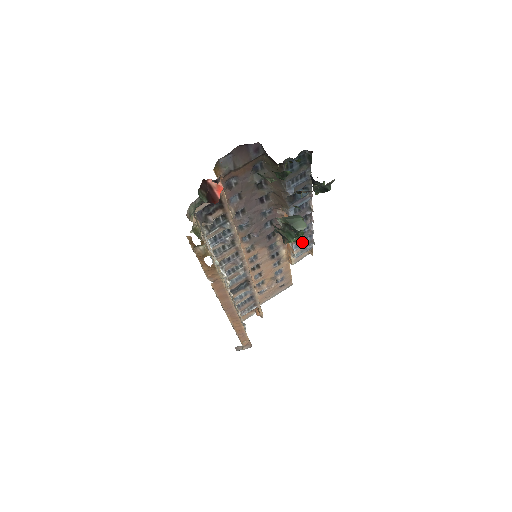
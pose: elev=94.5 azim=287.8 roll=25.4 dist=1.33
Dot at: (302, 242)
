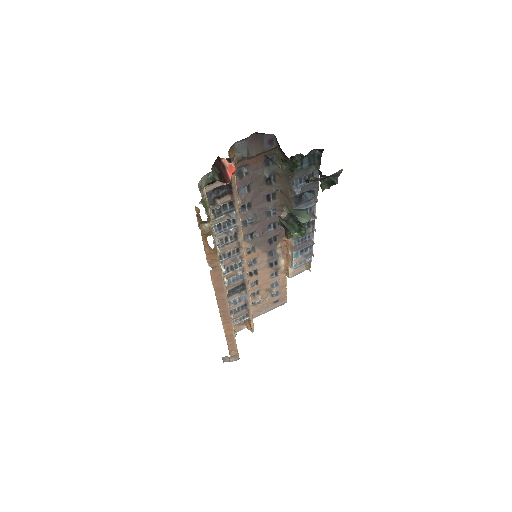
Dot at: (302, 252)
